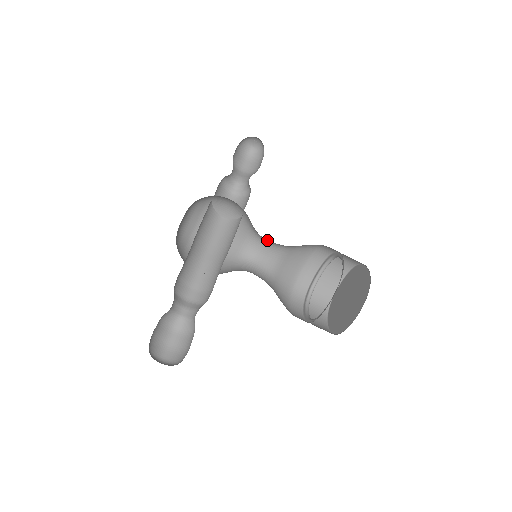
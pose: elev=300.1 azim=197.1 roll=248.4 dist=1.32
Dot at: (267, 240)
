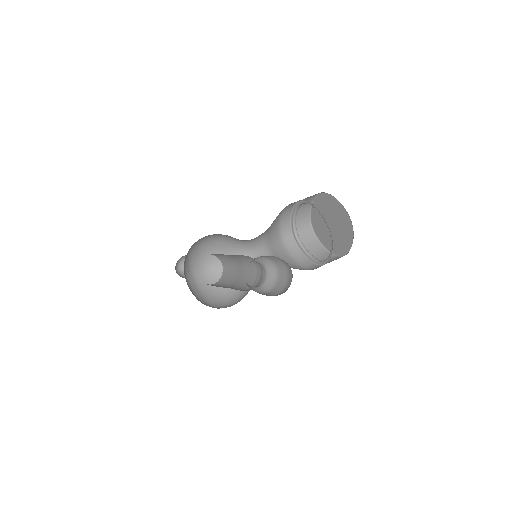
Dot at: (250, 249)
